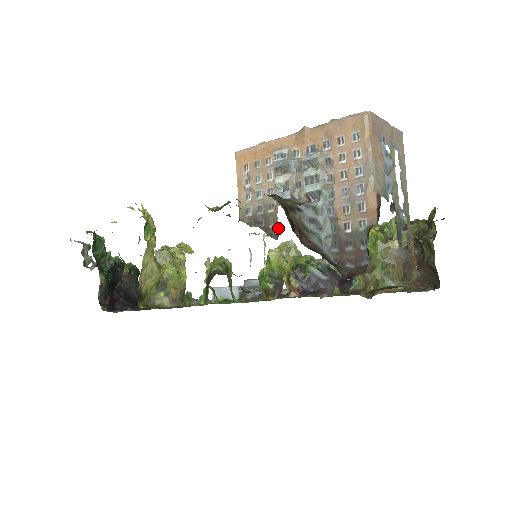
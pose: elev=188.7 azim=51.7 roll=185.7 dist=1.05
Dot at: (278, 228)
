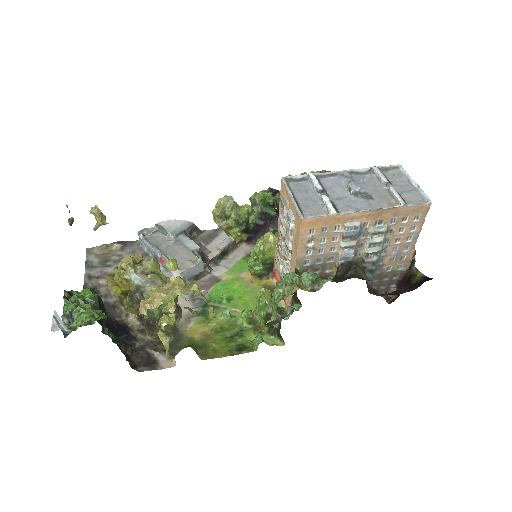
Dot at: (334, 272)
